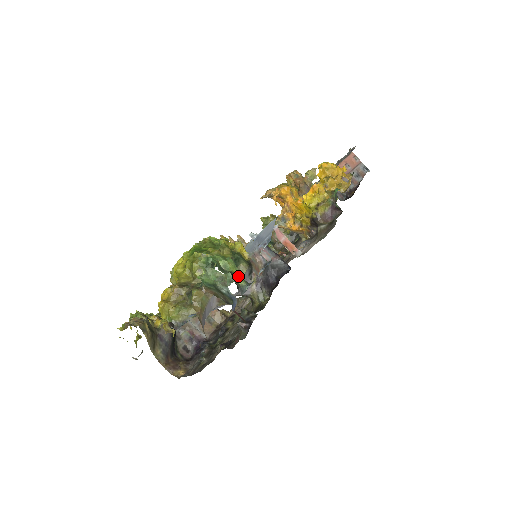
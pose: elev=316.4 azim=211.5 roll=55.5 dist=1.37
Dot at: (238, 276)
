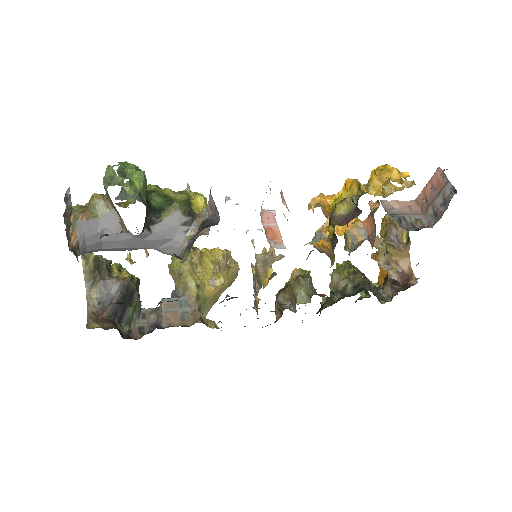
Dot at: (134, 187)
